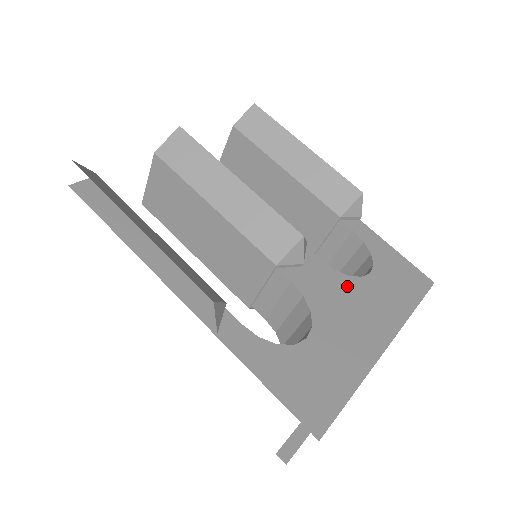
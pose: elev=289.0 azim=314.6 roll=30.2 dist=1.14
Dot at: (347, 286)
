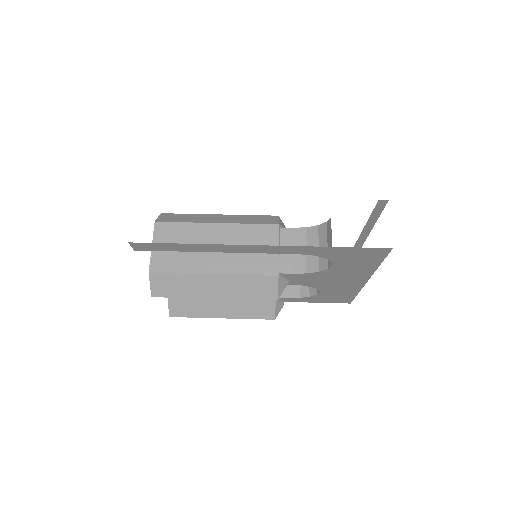
Dot at: occluded
